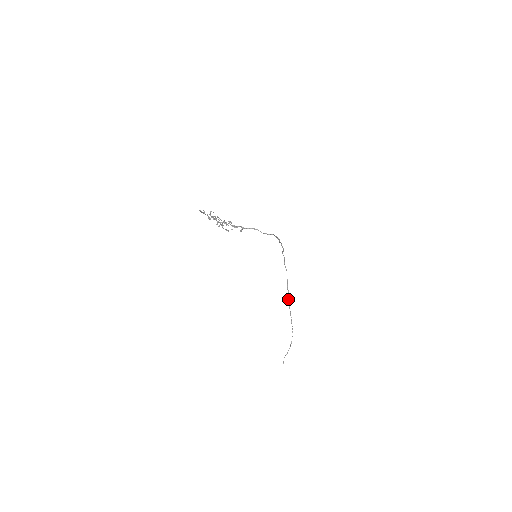
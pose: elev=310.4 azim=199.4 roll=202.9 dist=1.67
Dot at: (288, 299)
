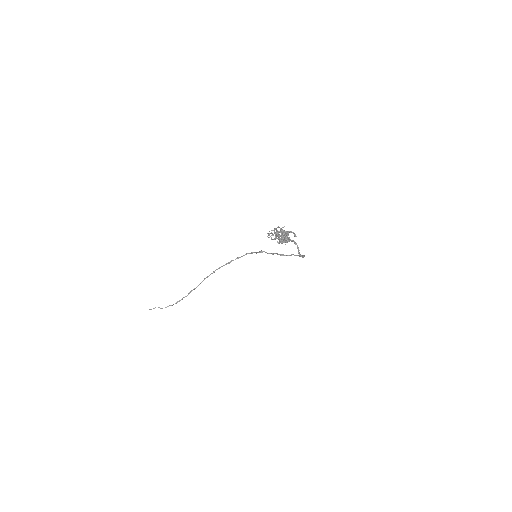
Dot at: (220, 267)
